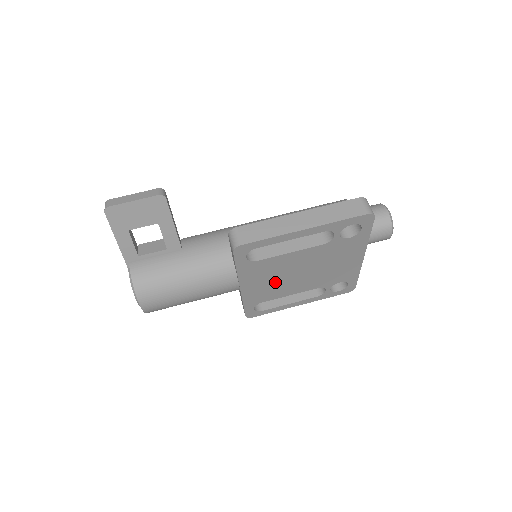
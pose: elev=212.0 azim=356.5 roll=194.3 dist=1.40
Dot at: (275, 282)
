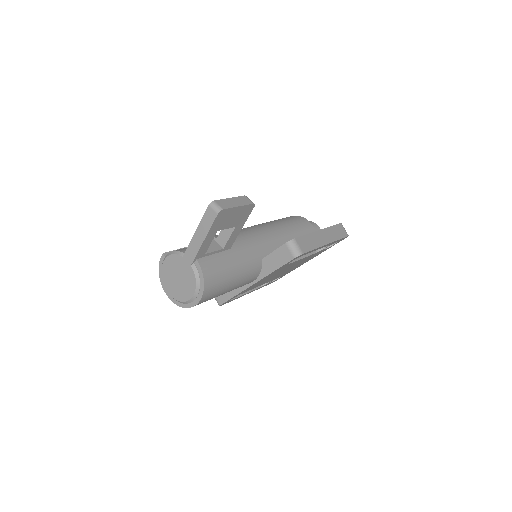
Dot at: (268, 278)
